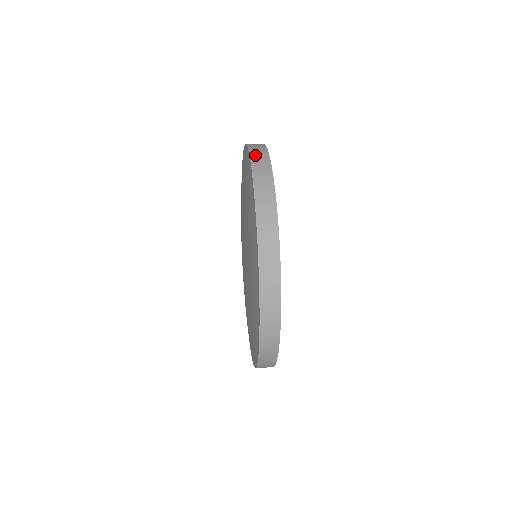
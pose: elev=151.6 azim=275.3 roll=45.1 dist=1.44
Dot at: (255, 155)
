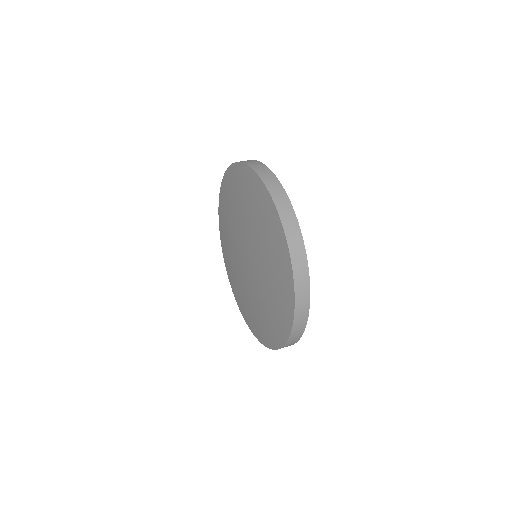
Dot at: (244, 161)
